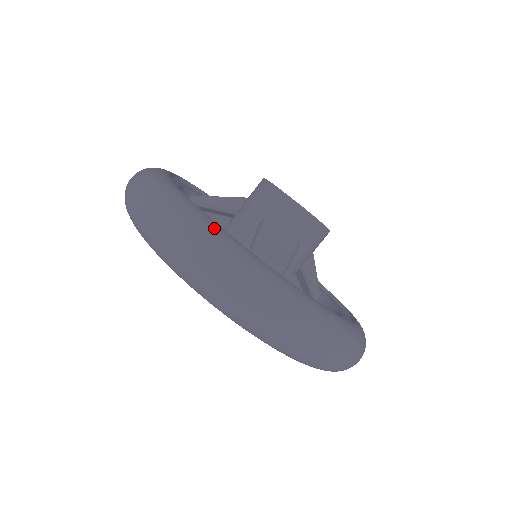
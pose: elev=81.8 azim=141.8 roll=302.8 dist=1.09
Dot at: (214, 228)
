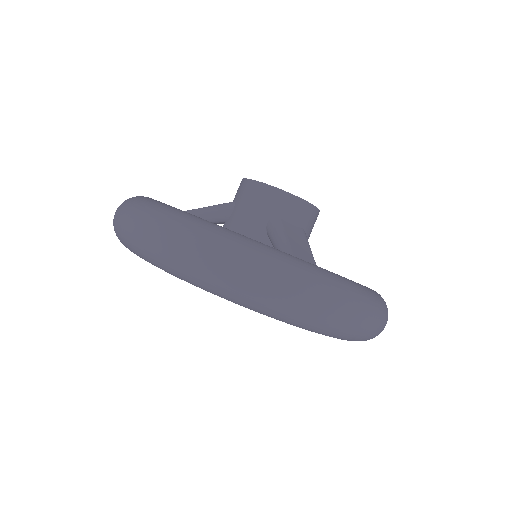
Dot at: (270, 250)
